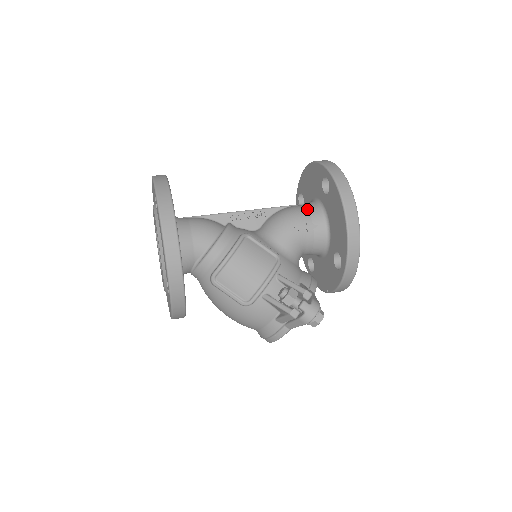
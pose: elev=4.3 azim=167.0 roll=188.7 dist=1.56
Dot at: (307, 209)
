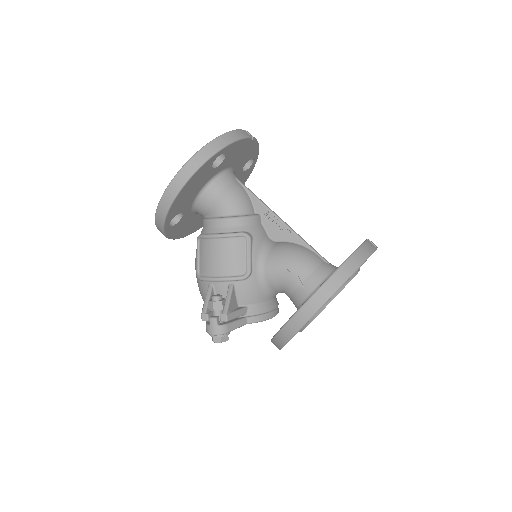
Dot at: (315, 268)
